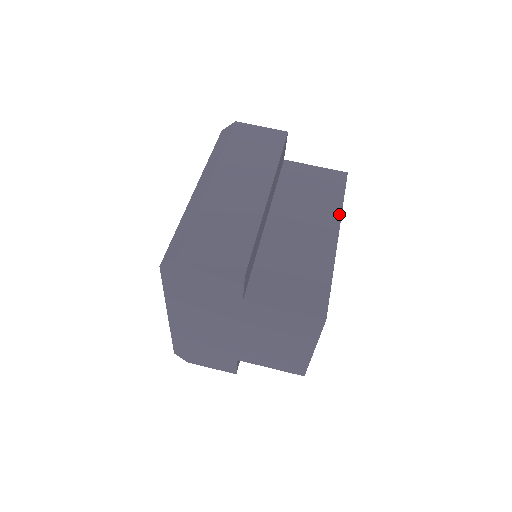
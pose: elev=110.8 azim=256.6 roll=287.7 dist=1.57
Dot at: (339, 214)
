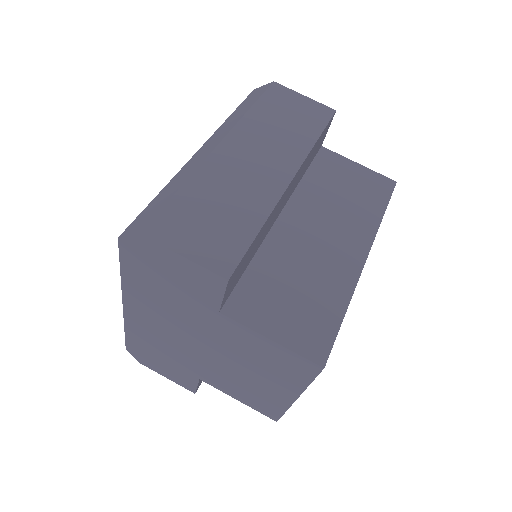
Dot at: (374, 230)
